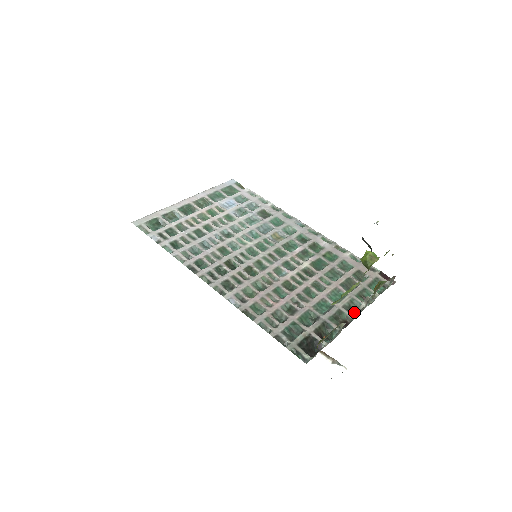
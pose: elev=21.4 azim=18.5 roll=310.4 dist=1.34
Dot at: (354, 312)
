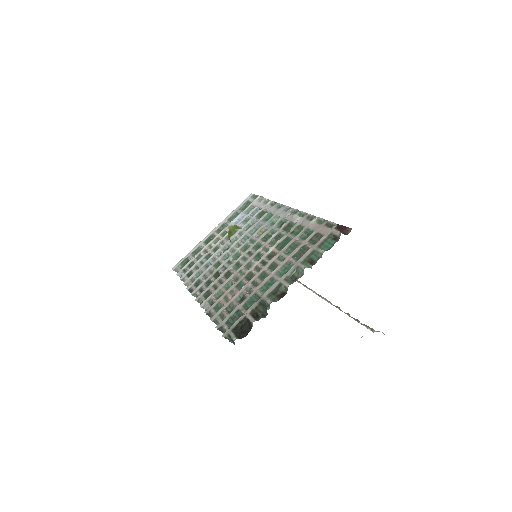
Dot at: (294, 280)
